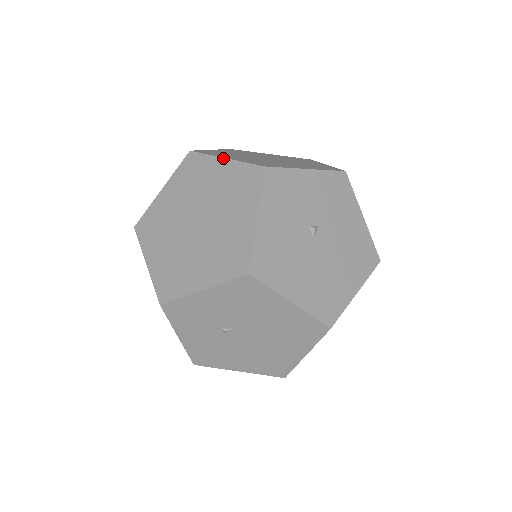
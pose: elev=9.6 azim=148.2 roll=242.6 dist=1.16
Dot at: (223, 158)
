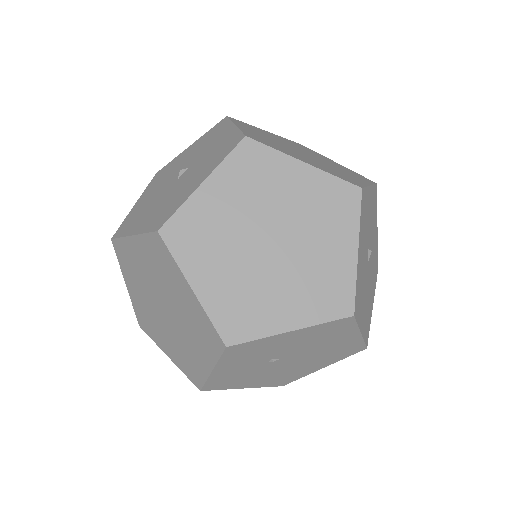
Dot at: (302, 162)
